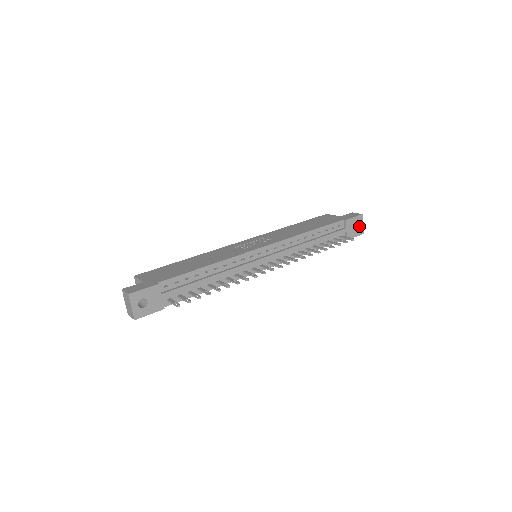
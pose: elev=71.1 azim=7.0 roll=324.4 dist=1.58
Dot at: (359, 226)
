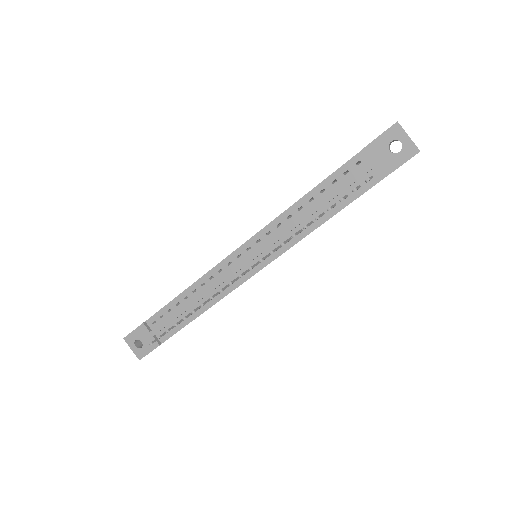
Dot at: occluded
